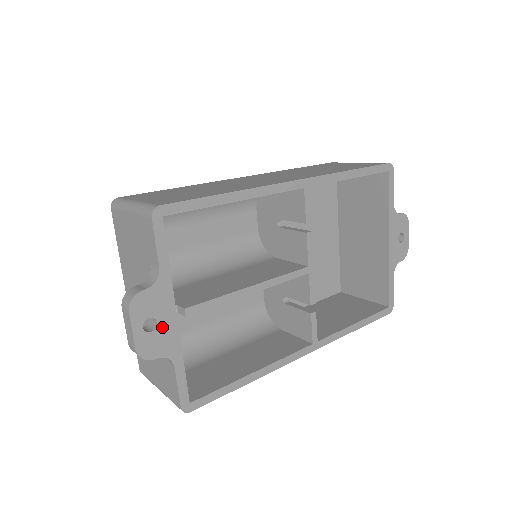
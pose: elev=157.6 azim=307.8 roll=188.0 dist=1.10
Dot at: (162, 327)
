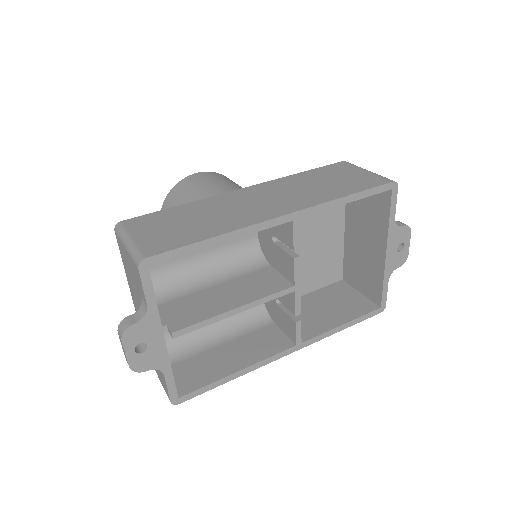
Dot at: (152, 348)
